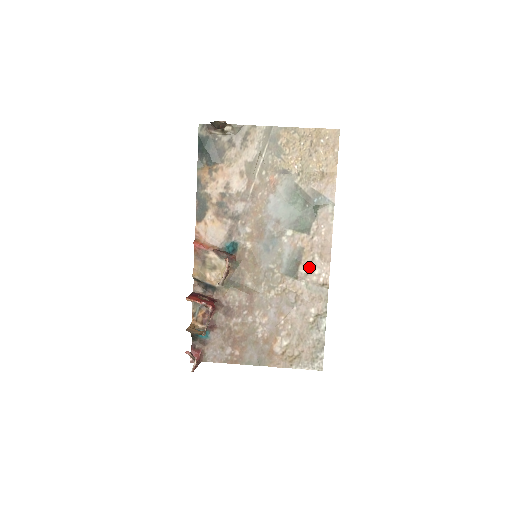
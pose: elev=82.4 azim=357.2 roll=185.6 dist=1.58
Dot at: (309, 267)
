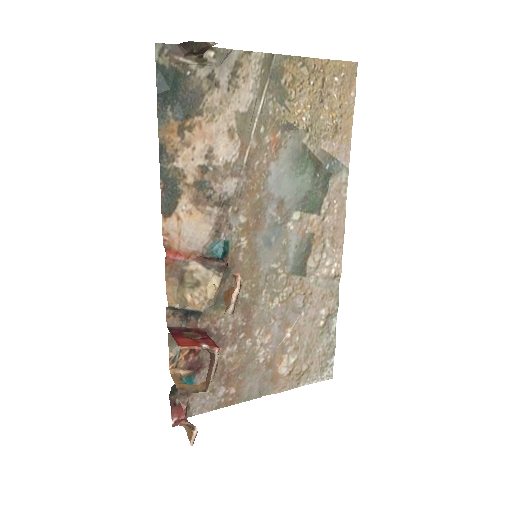
Dot at: (319, 258)
